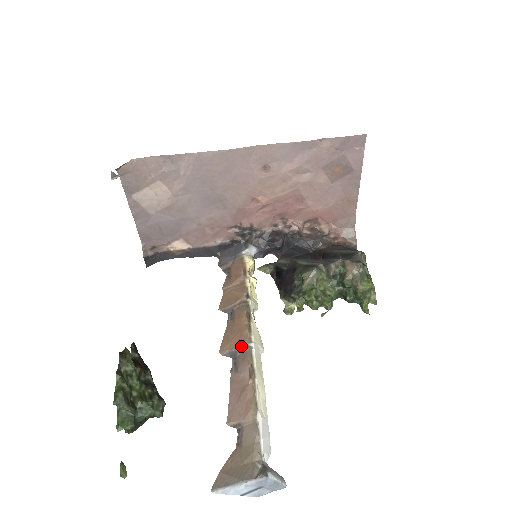
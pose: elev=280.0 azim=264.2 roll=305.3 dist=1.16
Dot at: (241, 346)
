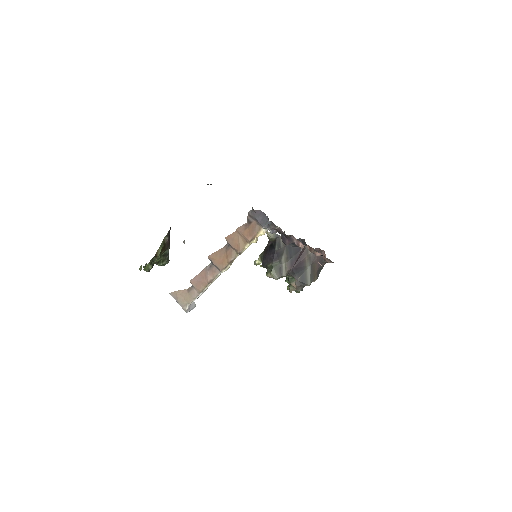
Dot at: (217, 267)
